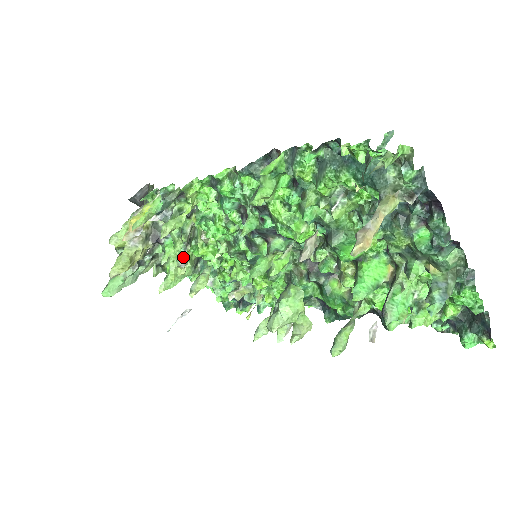
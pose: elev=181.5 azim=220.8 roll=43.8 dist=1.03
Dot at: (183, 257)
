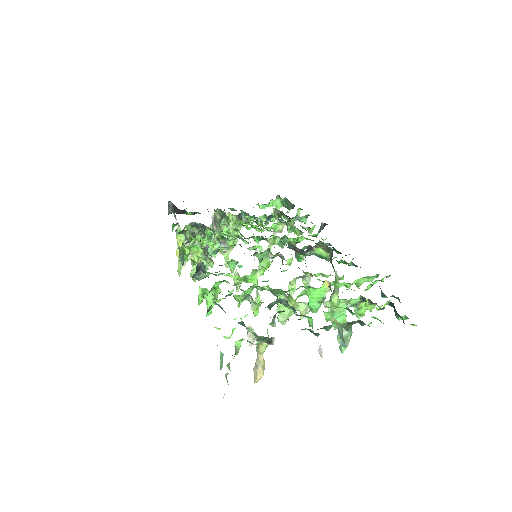
Dot at: occluded
